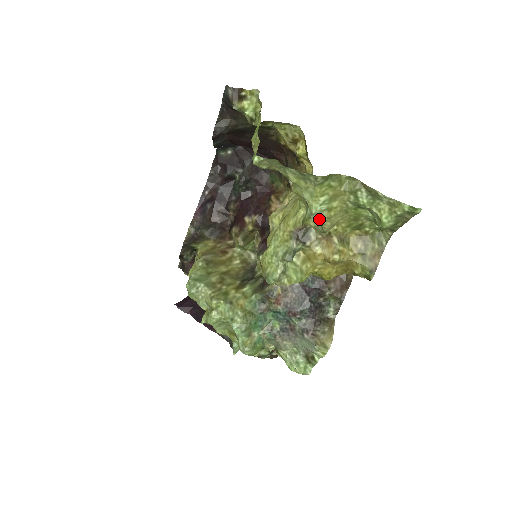
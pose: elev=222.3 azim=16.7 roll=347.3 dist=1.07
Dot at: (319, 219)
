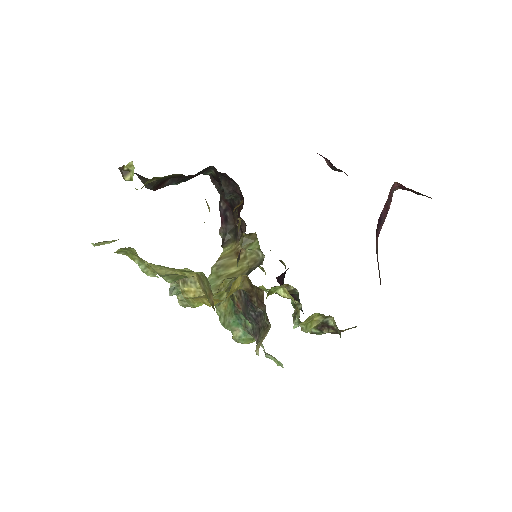
Dot at: (148, 274)
